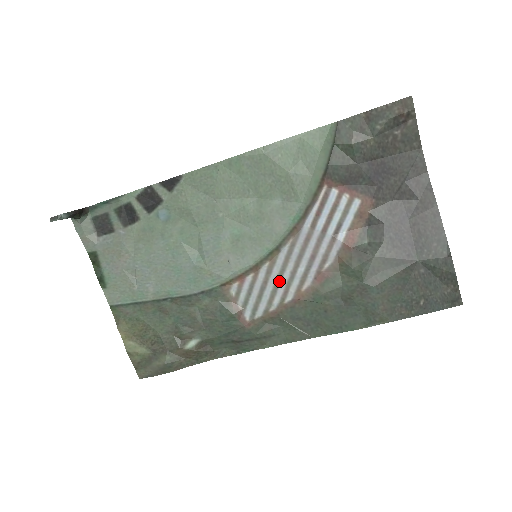
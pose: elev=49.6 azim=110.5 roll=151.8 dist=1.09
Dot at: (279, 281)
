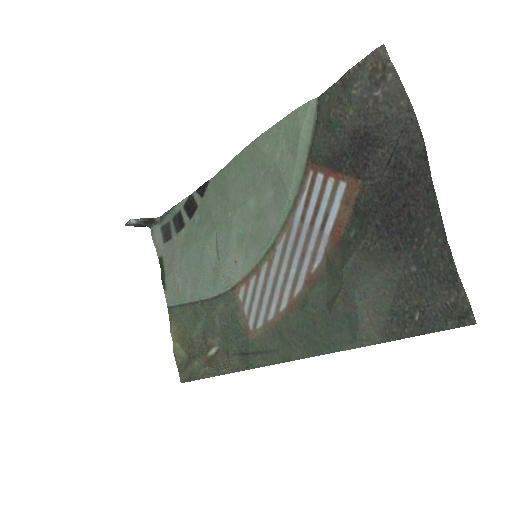
Dot at: (275, 285)
